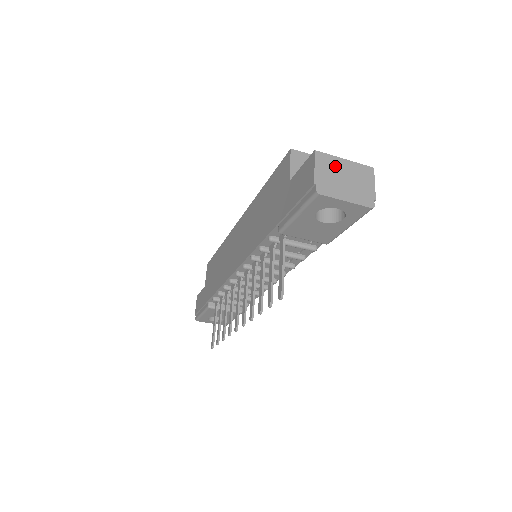
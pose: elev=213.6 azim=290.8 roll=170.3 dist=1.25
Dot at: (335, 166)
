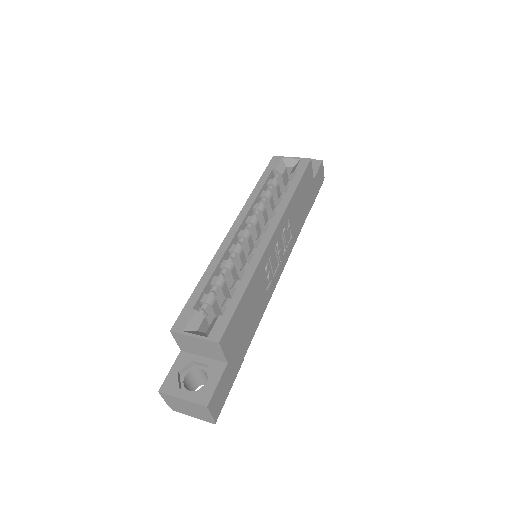
Dot at: (177, 401)
